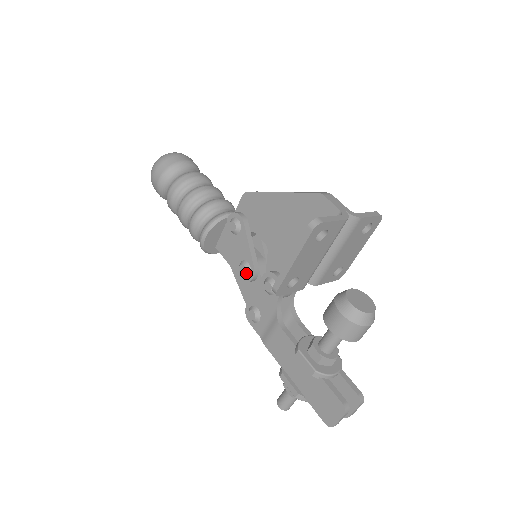
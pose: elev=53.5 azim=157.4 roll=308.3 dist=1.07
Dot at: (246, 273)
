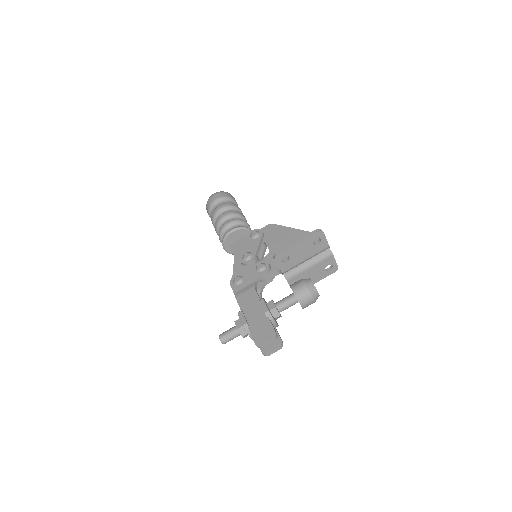
Dot at: (248, 258)
